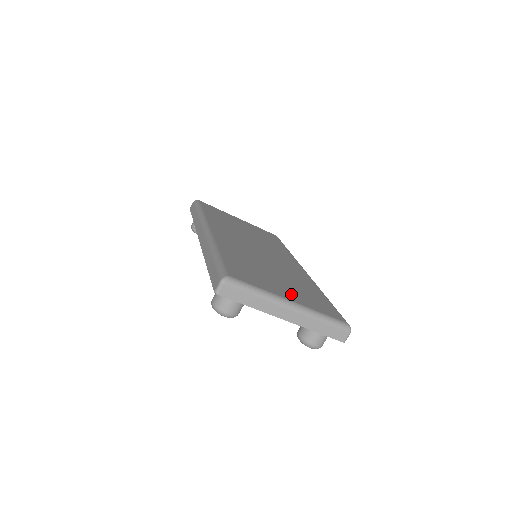
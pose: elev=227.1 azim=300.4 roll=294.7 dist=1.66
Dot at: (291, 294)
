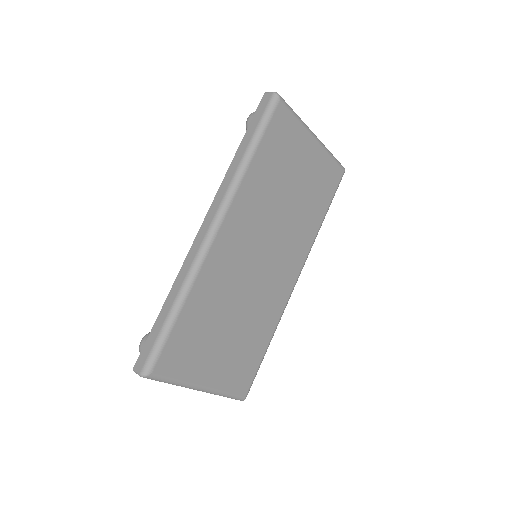
Dot at: (216, 370)
